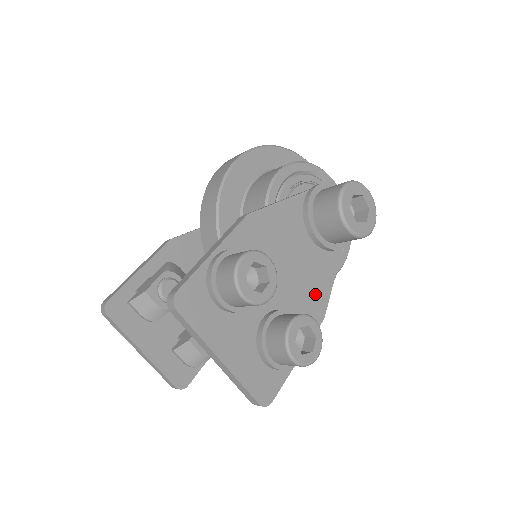
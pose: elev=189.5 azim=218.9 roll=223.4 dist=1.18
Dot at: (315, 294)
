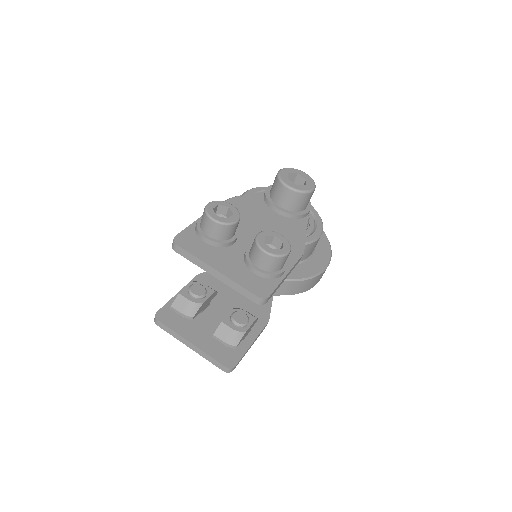
Dot at: (290, 240)
